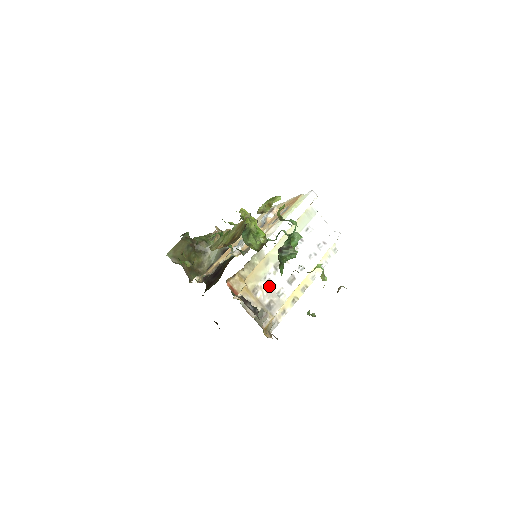
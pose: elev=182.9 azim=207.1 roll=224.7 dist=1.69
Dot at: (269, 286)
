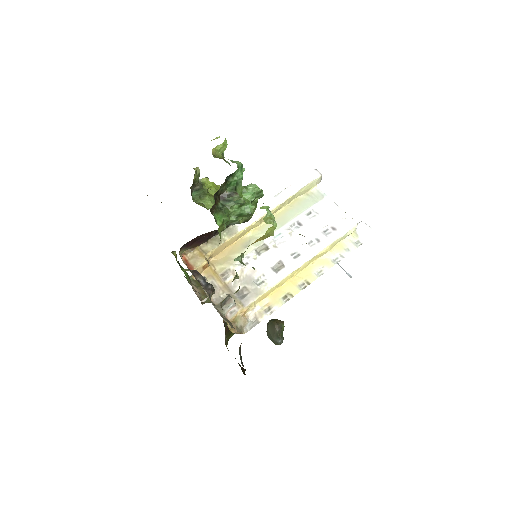
Dot at: (245, 271)
